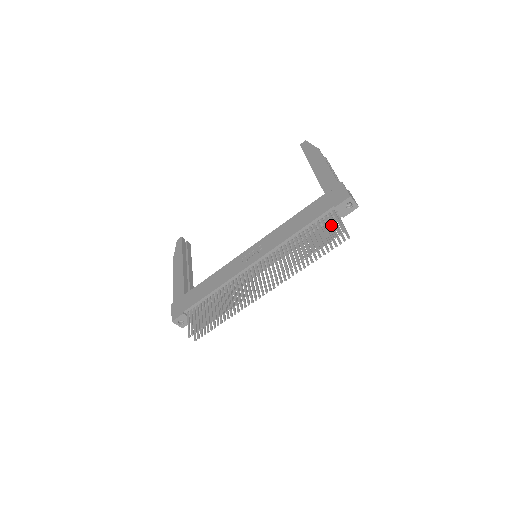
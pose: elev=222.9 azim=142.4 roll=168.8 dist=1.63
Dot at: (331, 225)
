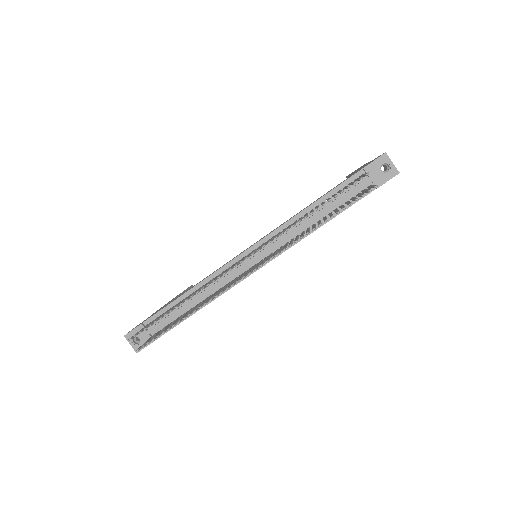
Dot at: (357, 194)
